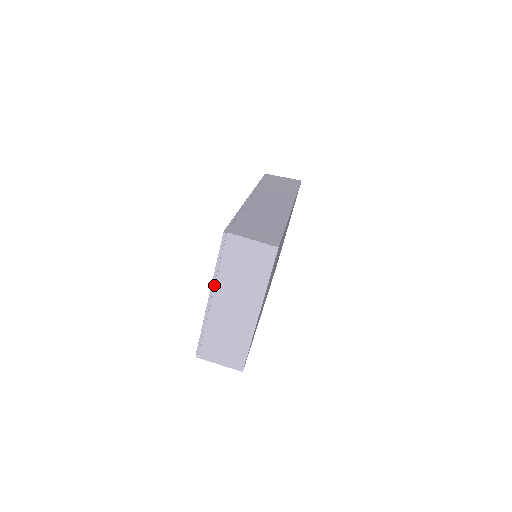
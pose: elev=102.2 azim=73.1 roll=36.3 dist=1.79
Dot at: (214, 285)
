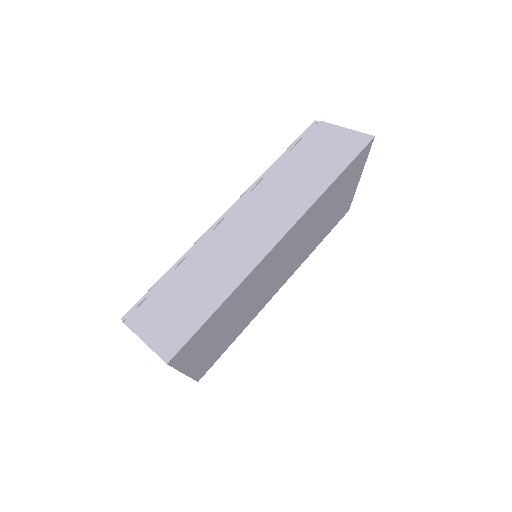
Dot at: occluded
